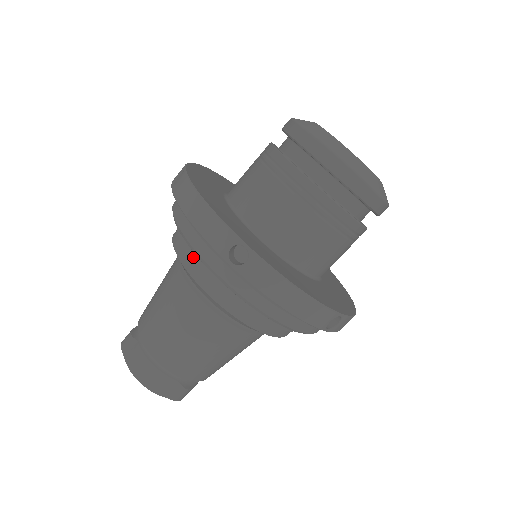
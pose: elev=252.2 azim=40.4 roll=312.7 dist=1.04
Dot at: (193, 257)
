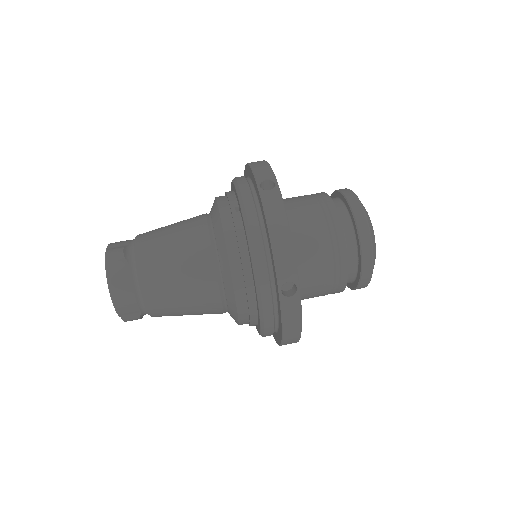
Dot at: occluded
